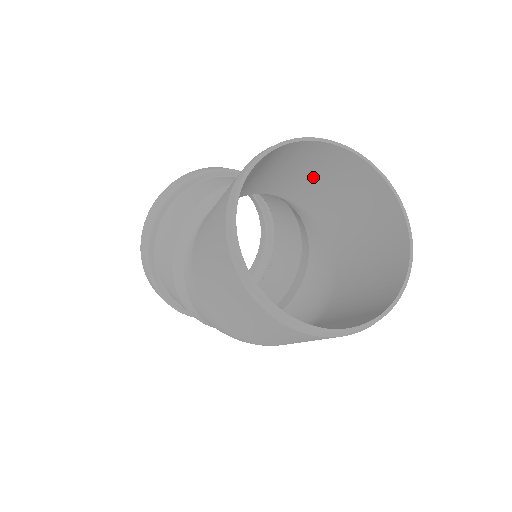
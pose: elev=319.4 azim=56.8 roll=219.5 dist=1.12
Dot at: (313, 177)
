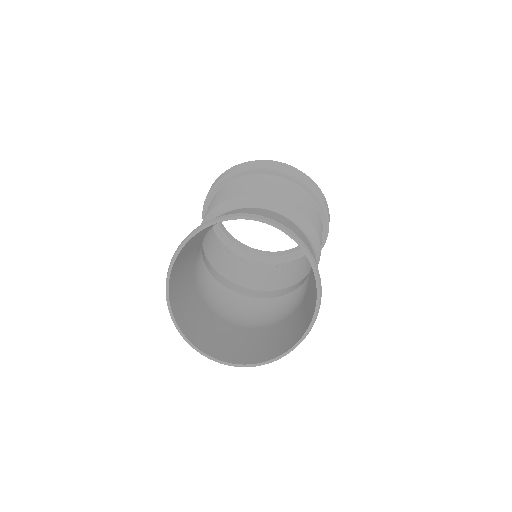
Dot at: occluded
